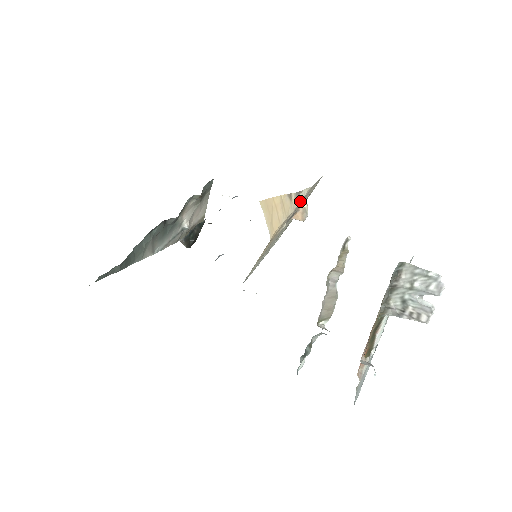
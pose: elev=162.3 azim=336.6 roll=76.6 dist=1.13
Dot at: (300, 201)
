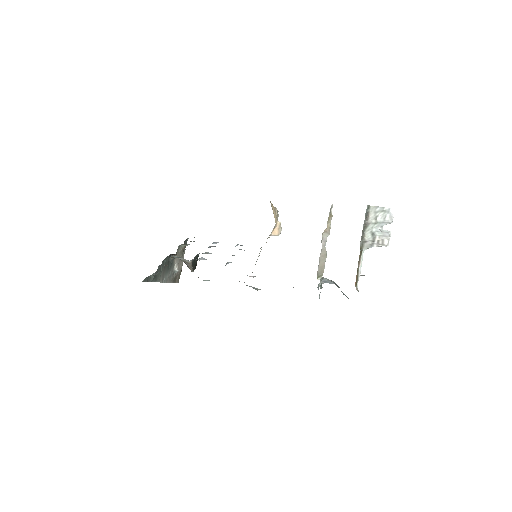
Dot at: occluded
